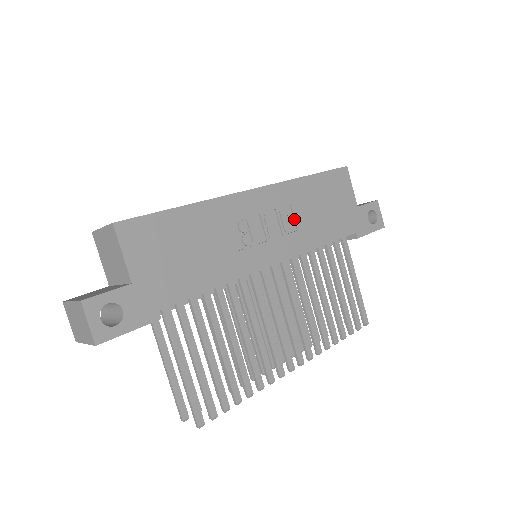
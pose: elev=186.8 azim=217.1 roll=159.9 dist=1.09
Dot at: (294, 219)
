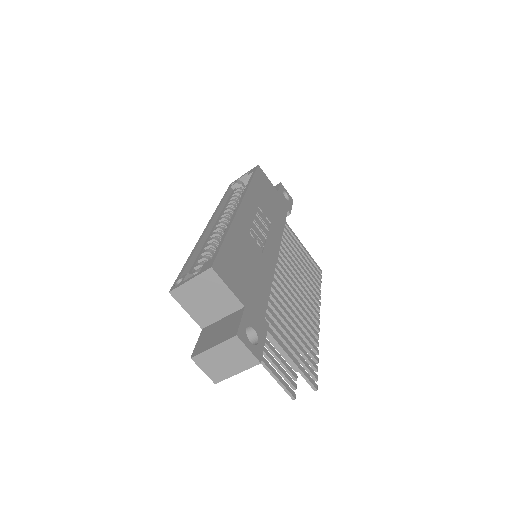
Dot at: (265, 216)
